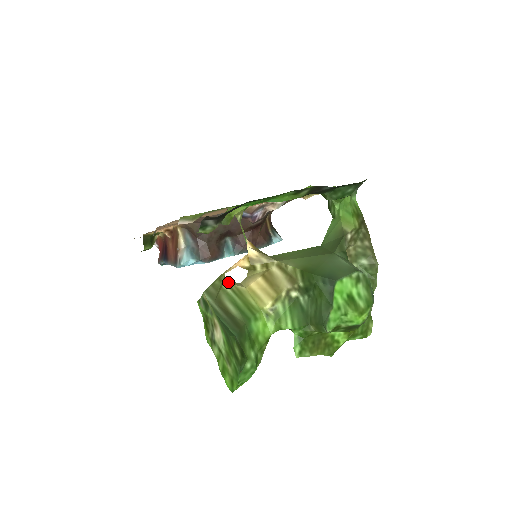
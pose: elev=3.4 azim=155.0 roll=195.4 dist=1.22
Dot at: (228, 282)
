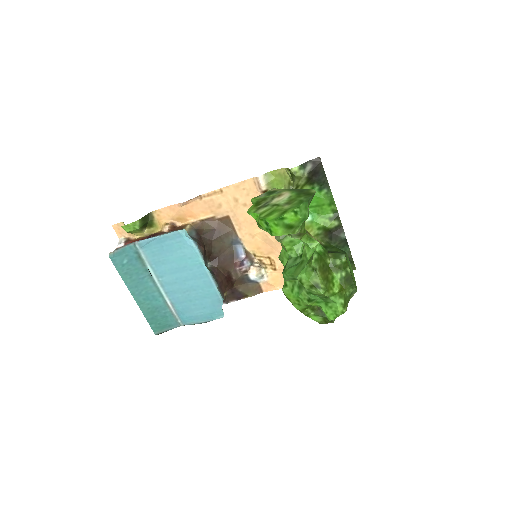
Dot at: occluded
